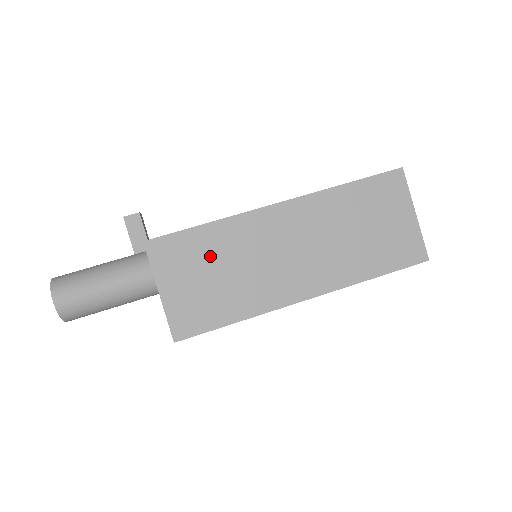
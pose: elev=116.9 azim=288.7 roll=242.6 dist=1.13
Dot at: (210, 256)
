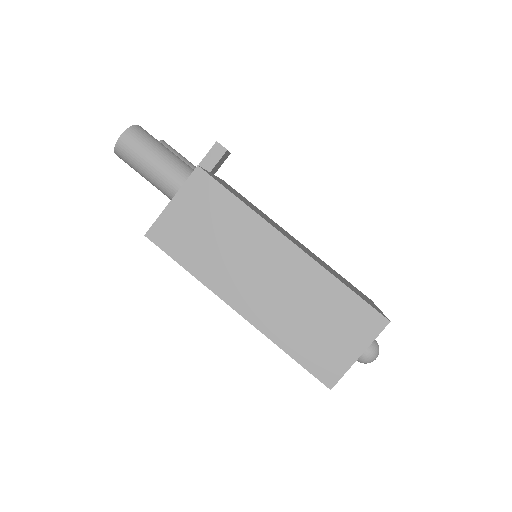
Dot at: (219, 219)
